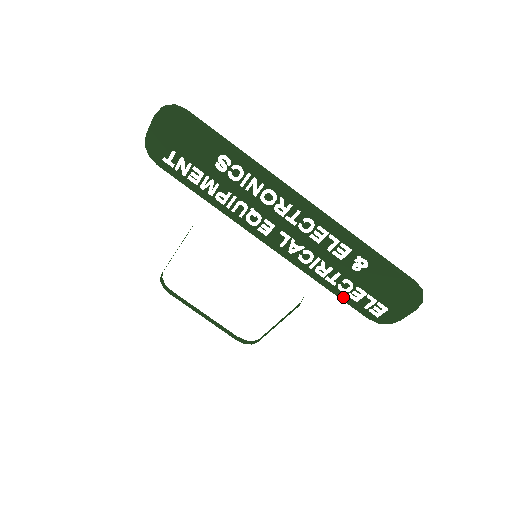
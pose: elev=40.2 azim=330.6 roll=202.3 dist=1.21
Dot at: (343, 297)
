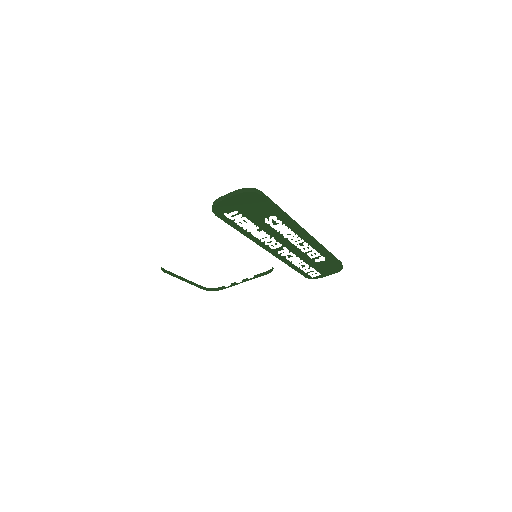
Dot at: (298, 270)
